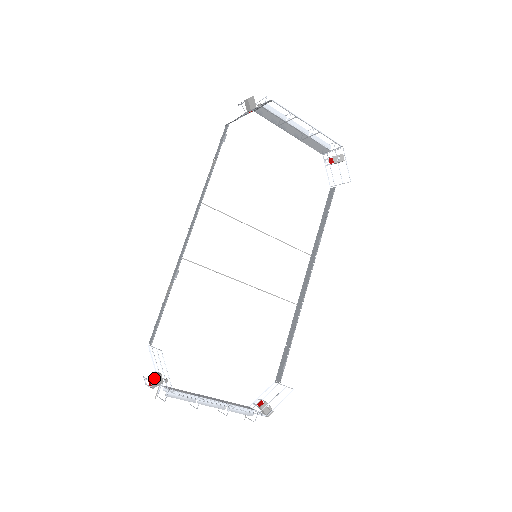
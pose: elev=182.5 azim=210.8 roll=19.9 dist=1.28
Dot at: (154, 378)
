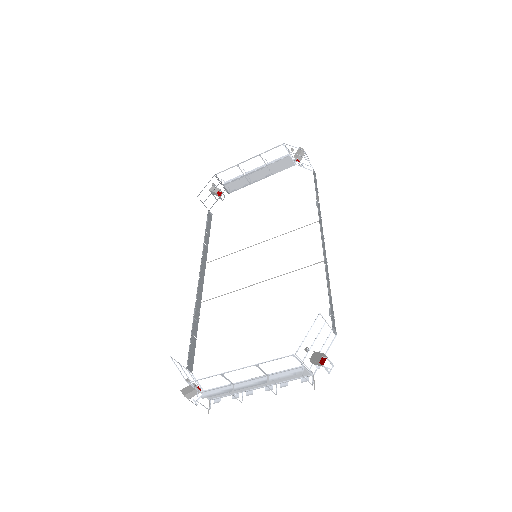
Dot at: (185, 388)
